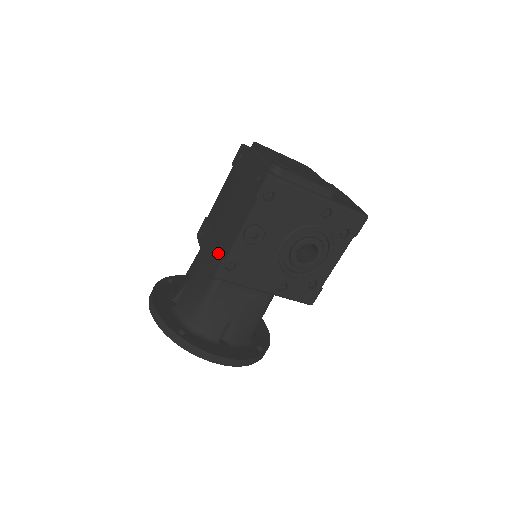
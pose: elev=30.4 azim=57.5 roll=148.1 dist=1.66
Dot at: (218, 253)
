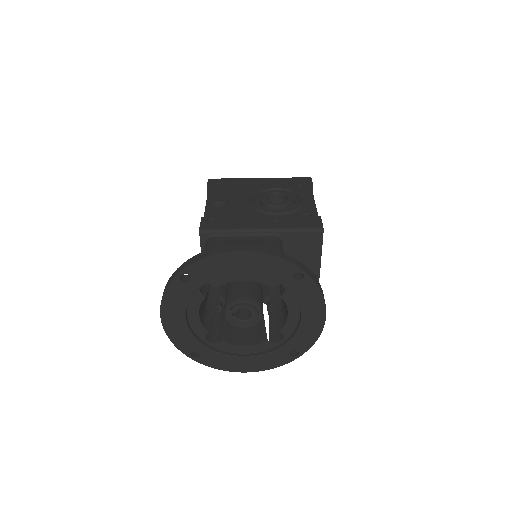
Dot at: occluded
